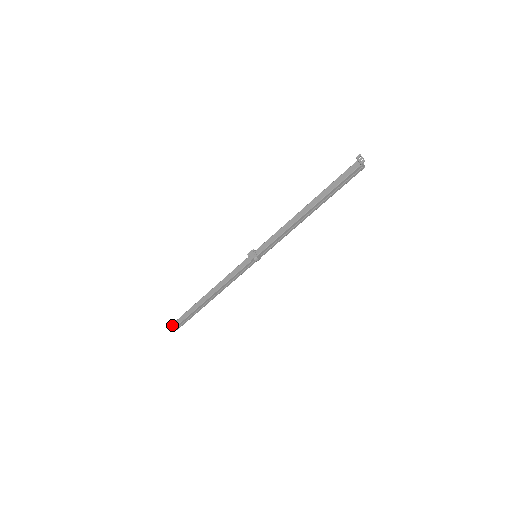
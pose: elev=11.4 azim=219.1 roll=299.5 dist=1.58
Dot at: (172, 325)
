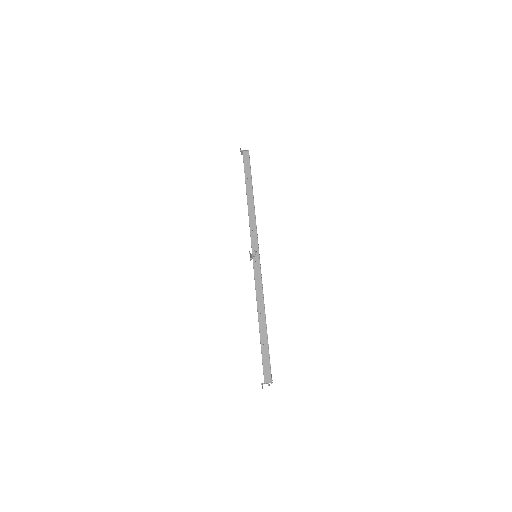
Dot at: (264, 383)
